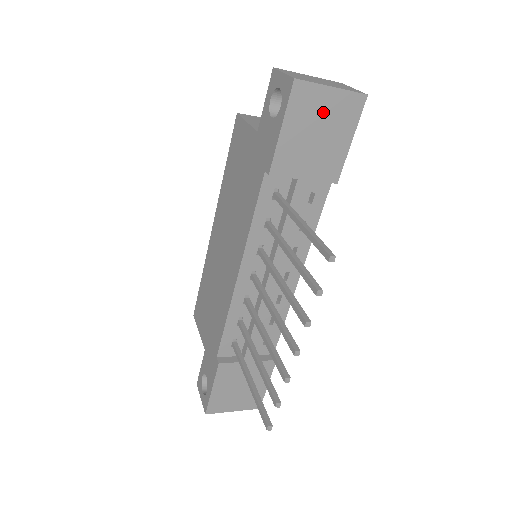
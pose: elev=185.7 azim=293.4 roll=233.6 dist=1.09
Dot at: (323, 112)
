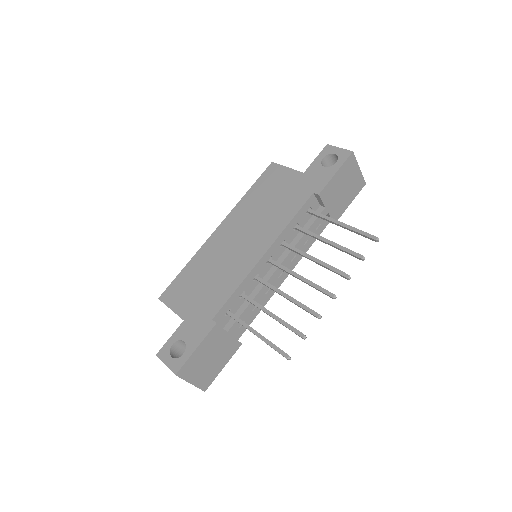
Dot at: (351, 178)
